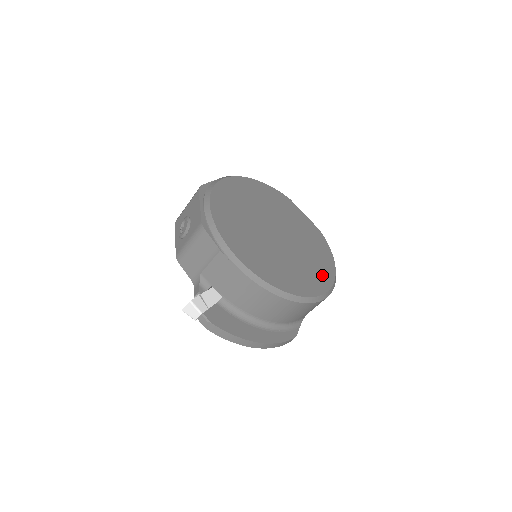
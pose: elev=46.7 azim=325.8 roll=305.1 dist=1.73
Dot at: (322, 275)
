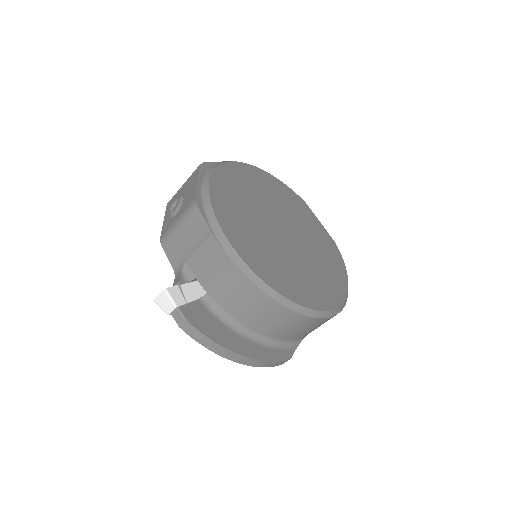
Dot at: (332, 289)
